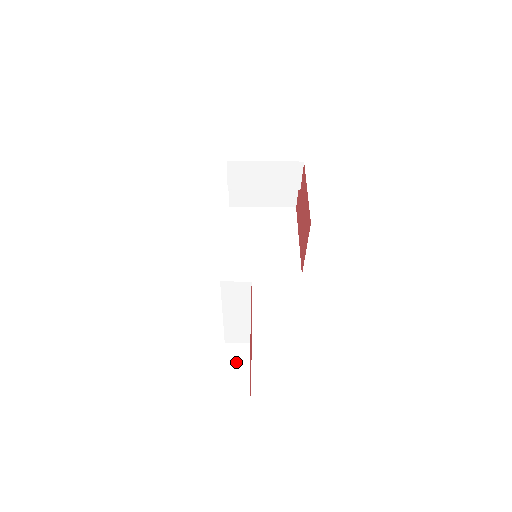
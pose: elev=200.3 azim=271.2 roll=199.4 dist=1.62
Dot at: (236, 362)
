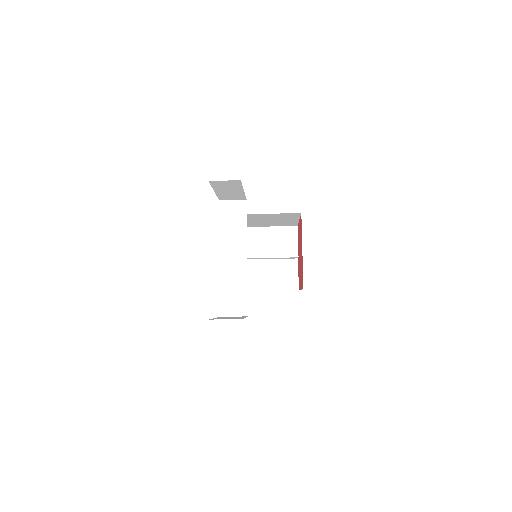
Dot at: (231, 317)
